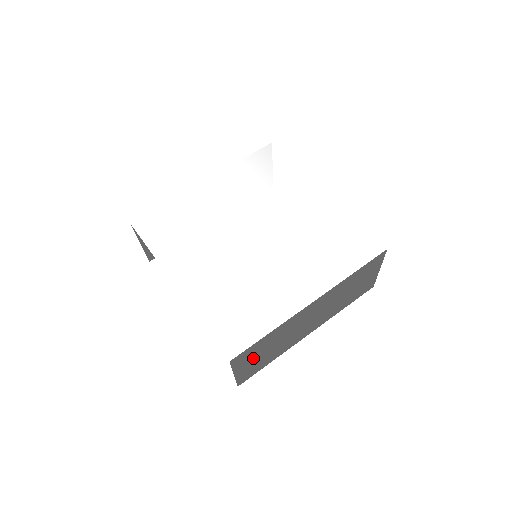
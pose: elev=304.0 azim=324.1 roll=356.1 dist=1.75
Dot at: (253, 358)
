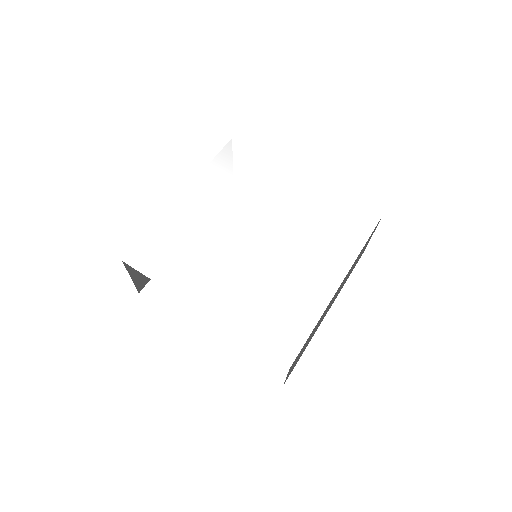
Dot at: occluded
